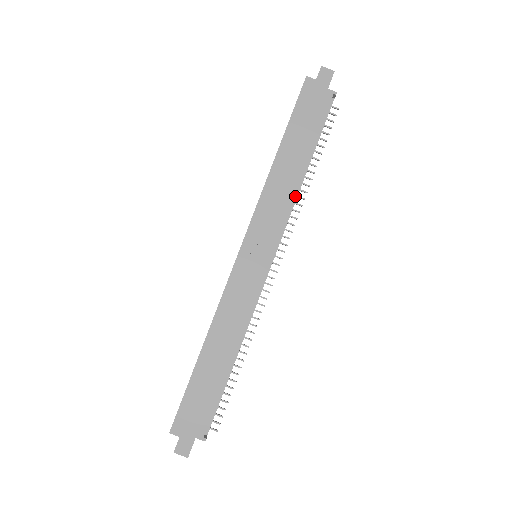
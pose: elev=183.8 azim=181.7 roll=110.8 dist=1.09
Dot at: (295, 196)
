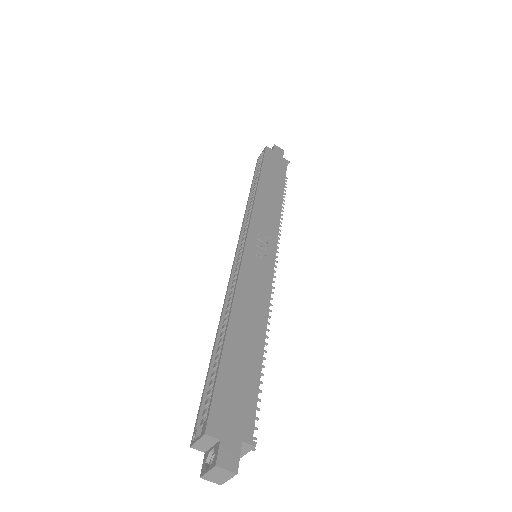
Dot at: occluded
